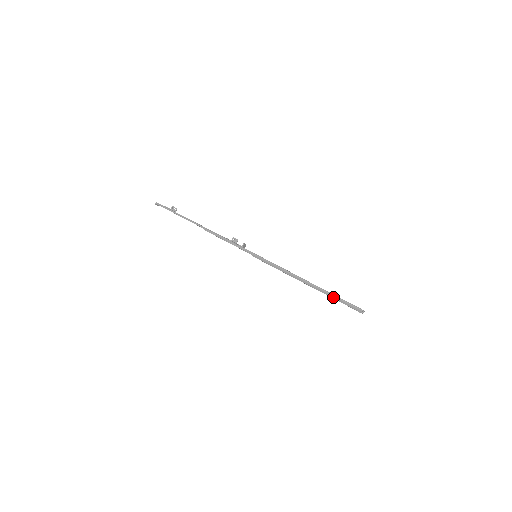
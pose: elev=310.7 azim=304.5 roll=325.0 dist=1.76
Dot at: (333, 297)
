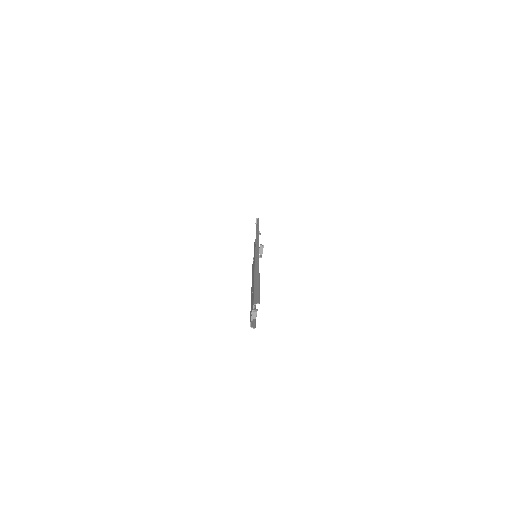
Dot at: (256, 285)
